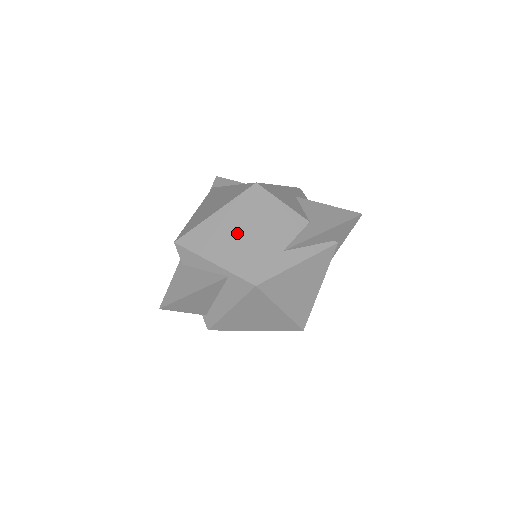
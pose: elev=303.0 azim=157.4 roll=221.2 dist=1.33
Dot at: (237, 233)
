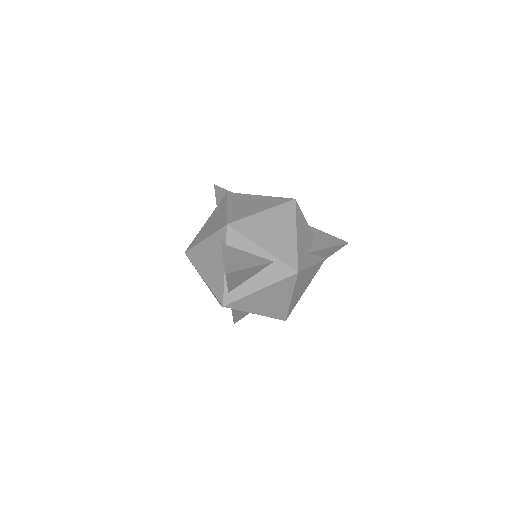
Dot at: (282, 231)
